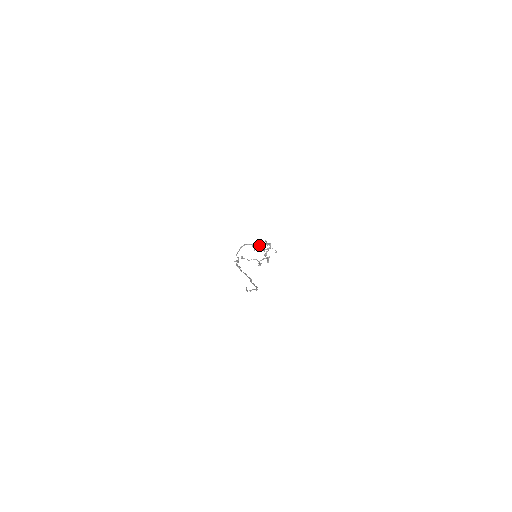
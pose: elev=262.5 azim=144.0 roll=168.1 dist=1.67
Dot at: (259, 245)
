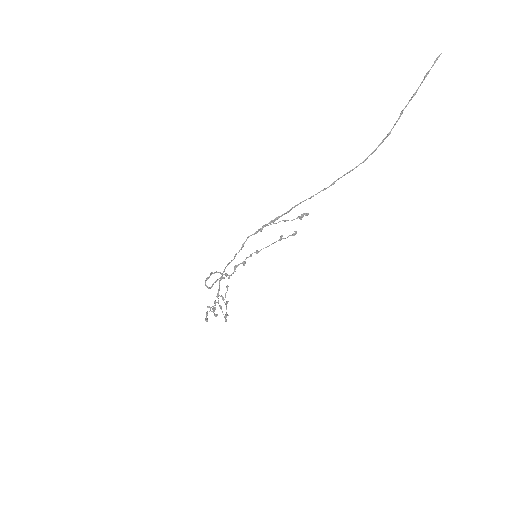
Dot at: (217, 293)
